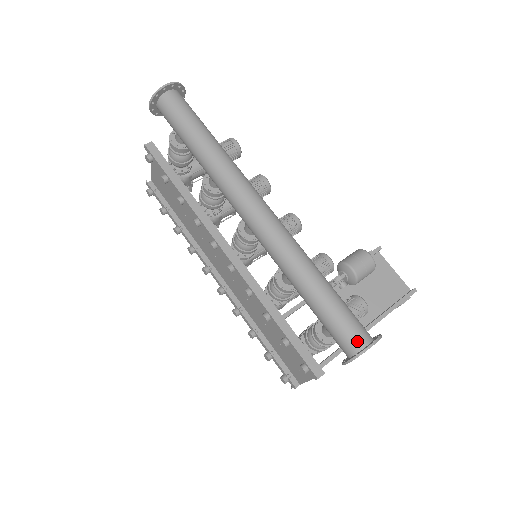
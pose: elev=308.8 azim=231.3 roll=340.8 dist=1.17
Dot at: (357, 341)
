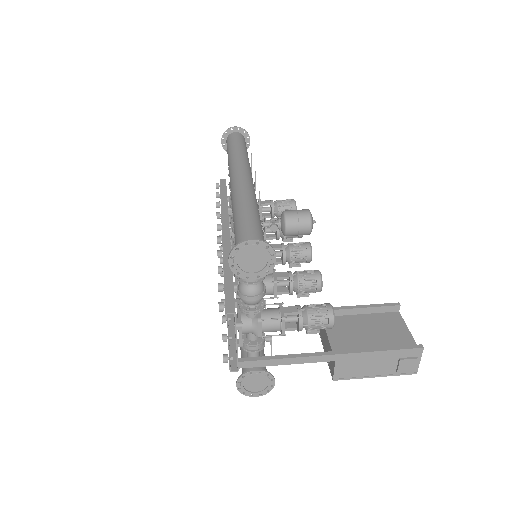
Dot at: (246, 242)
